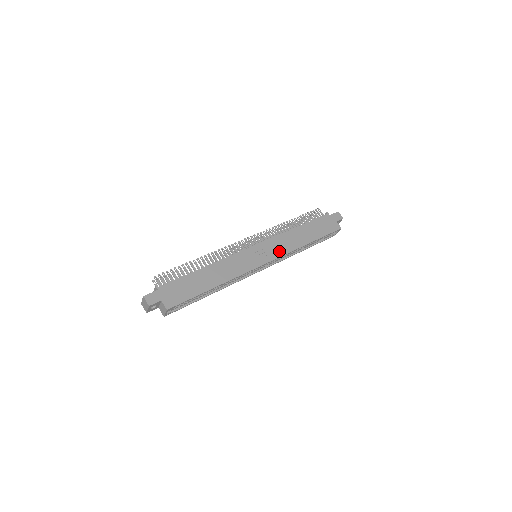
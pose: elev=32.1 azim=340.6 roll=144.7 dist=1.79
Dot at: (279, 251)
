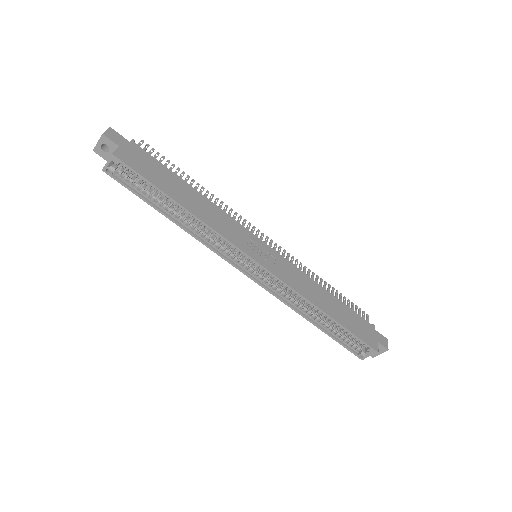
Dot at: (285, 276)
